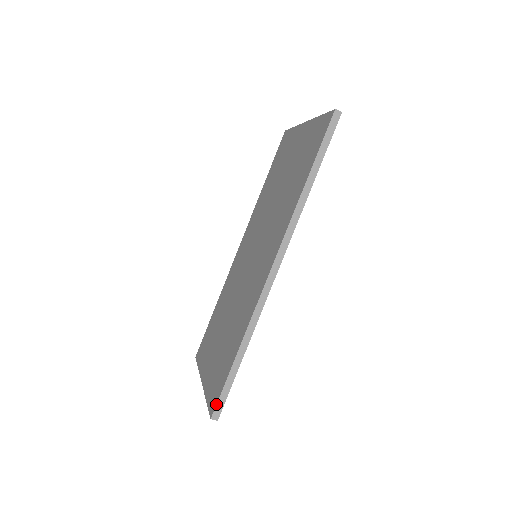
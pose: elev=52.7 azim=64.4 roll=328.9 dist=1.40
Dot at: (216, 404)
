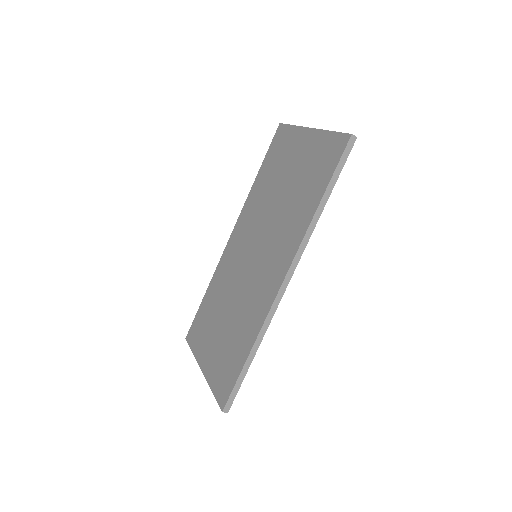
Dot at: (227, 399)
